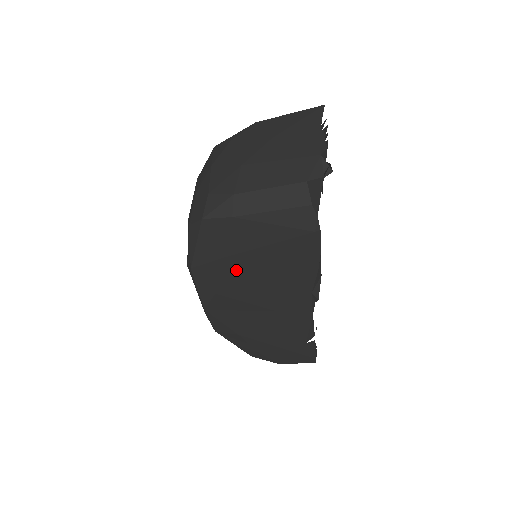
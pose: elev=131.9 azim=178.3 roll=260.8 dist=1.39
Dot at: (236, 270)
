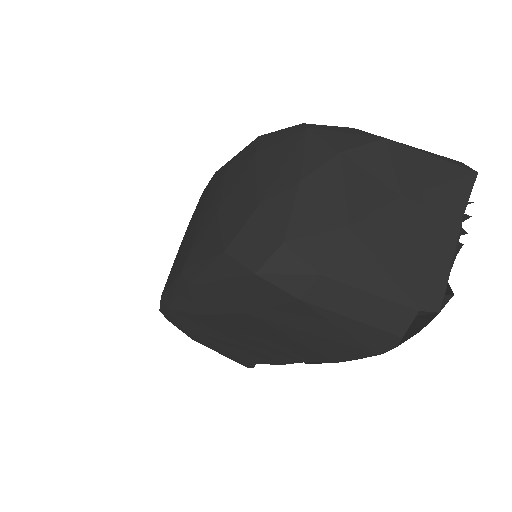
Dot at: (247, 321)
